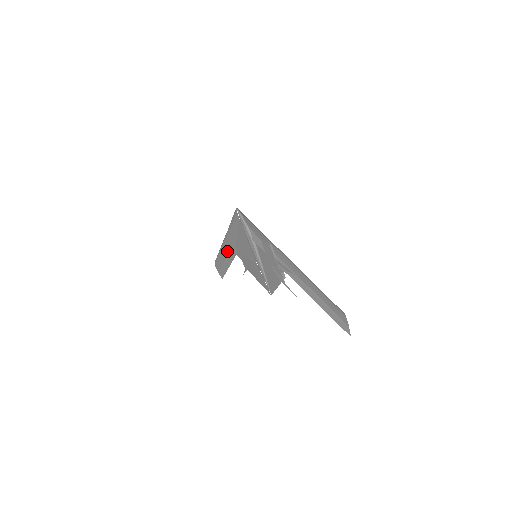
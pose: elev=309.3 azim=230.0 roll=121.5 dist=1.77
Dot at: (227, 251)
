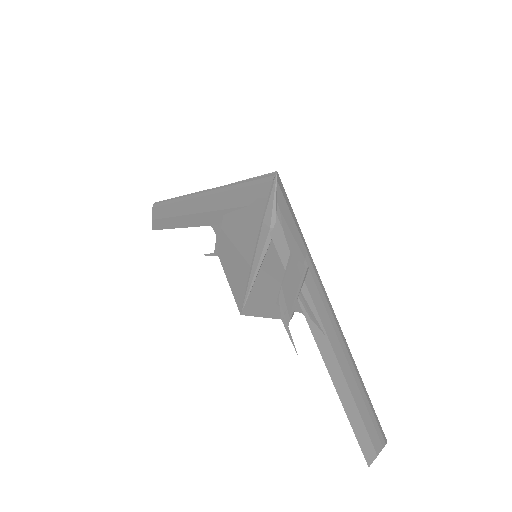
Dot at: (196, 210)
